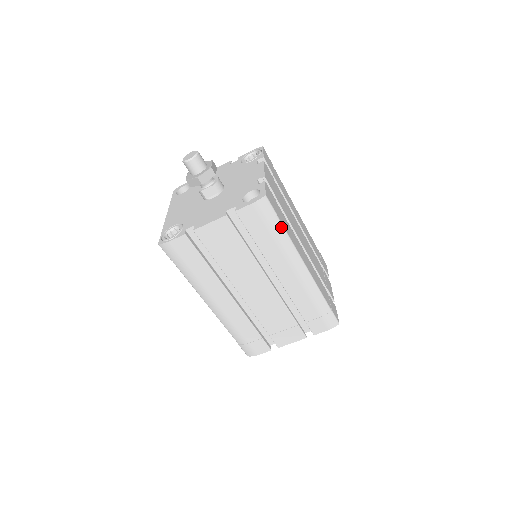
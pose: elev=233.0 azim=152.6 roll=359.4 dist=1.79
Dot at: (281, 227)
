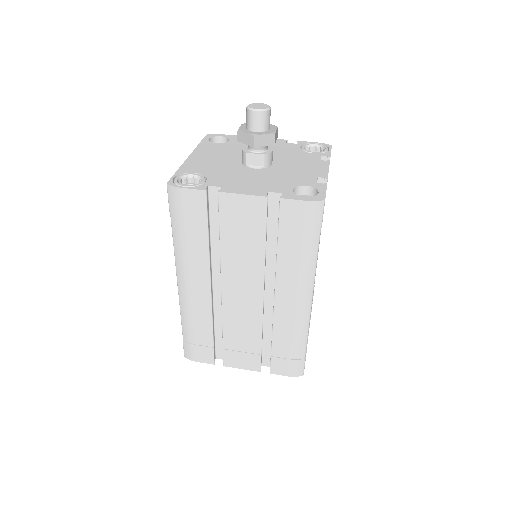
Dot at: (316, 244)
